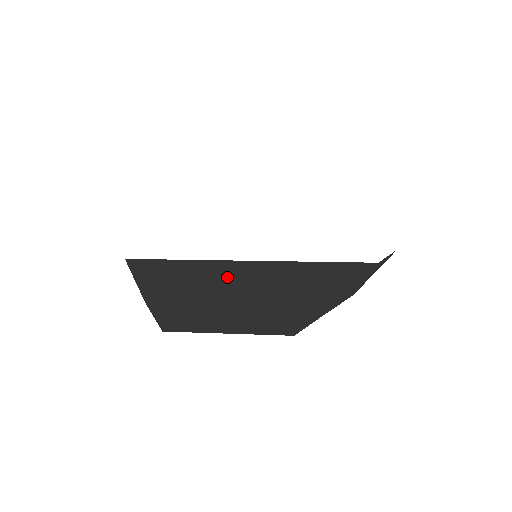
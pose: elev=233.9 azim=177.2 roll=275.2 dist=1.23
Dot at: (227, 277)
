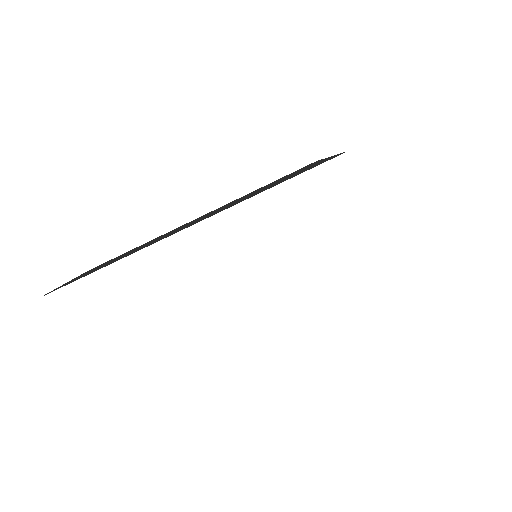
Dot at: occluded
